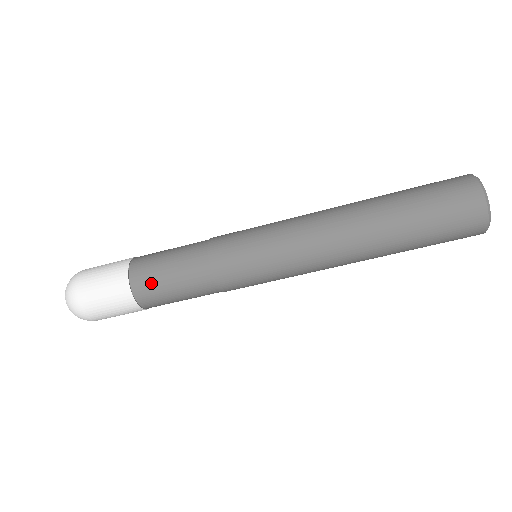
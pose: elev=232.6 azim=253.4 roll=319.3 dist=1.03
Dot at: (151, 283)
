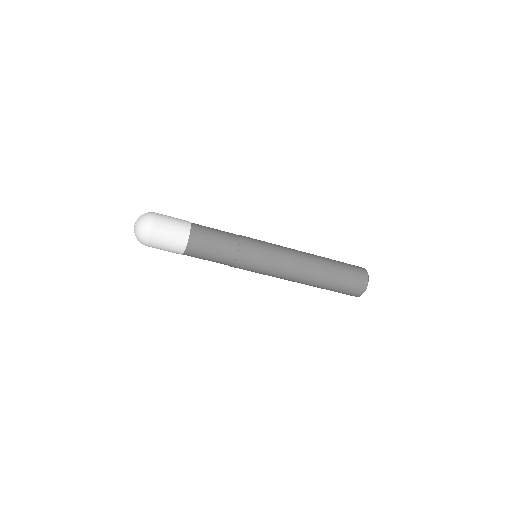
Dot at: (197, 256)
